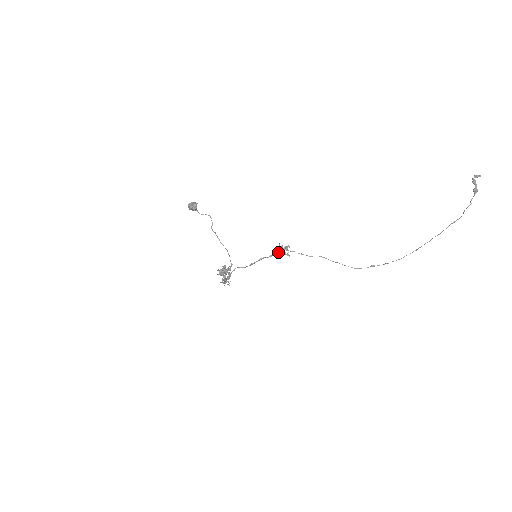
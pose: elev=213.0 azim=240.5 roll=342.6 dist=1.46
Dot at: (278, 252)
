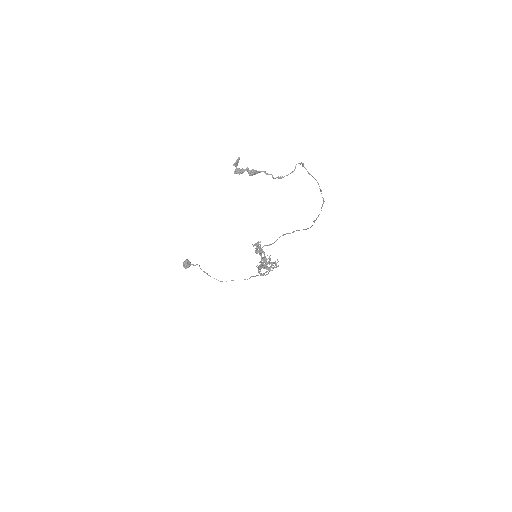
Dot at: occluded
